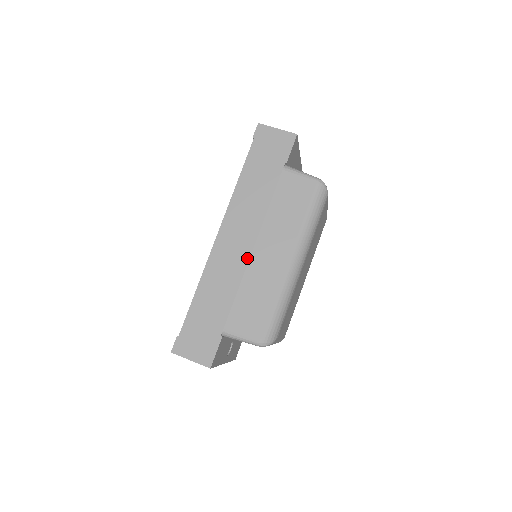
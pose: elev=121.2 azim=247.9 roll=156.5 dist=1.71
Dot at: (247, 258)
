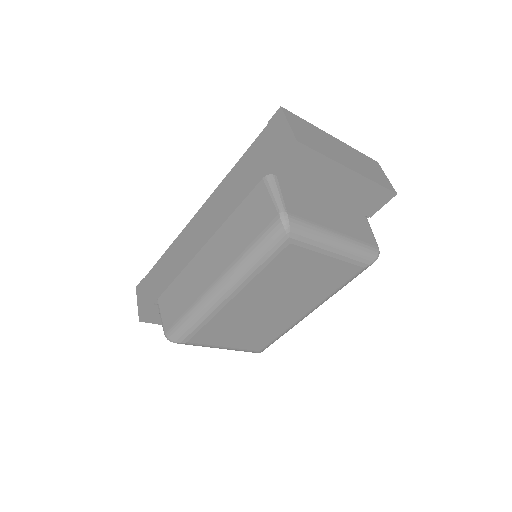
Dot at: (196, 252)
